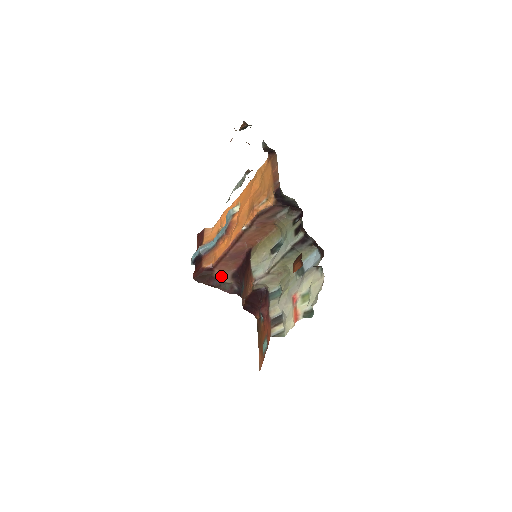
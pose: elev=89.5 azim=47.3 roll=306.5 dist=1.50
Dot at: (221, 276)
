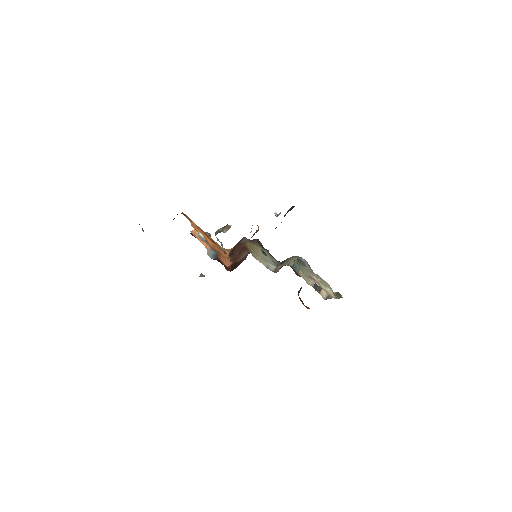
Dot at: (243, 256)
